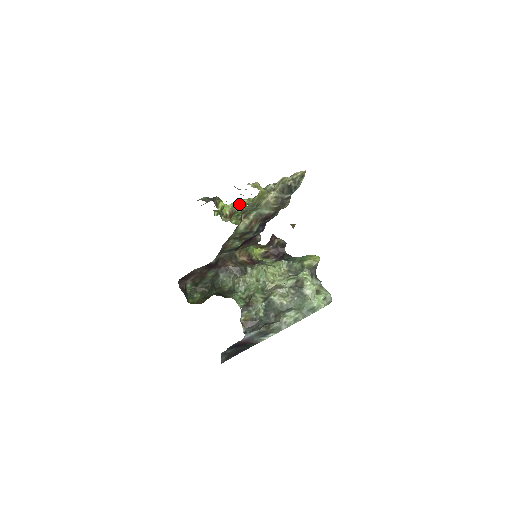
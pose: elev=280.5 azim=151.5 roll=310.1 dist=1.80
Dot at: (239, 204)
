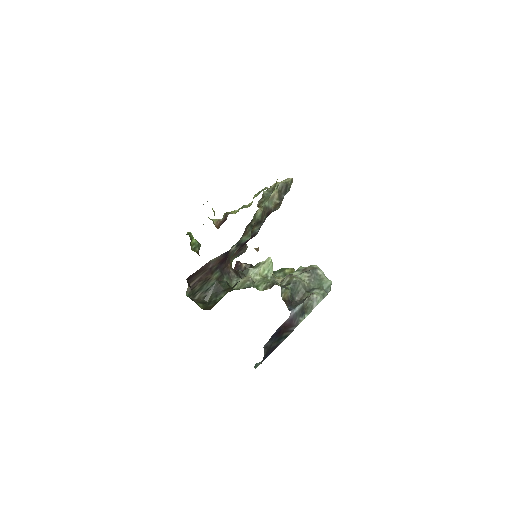
Dot at: (227, 213)
